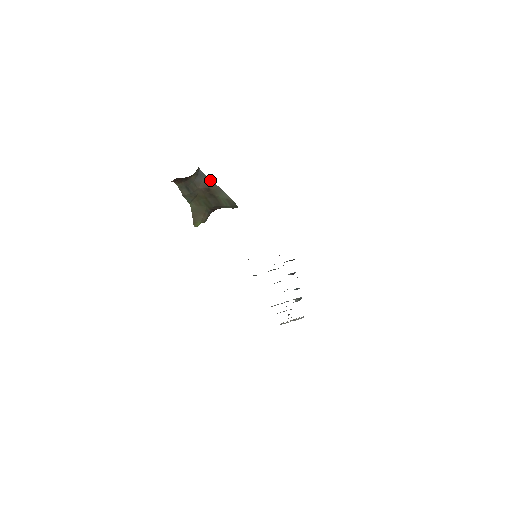
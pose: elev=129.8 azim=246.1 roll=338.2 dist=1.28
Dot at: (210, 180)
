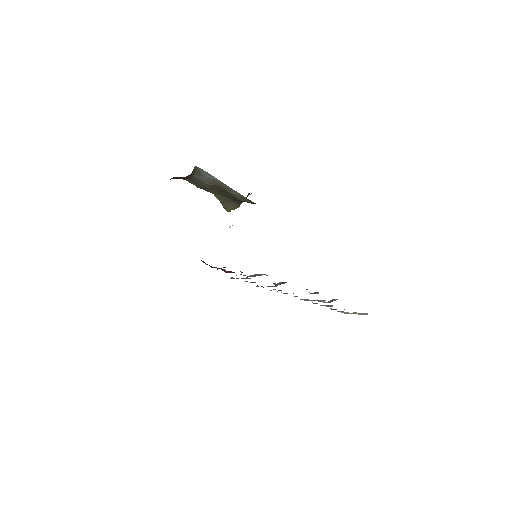
Dot at: (216, 178)
